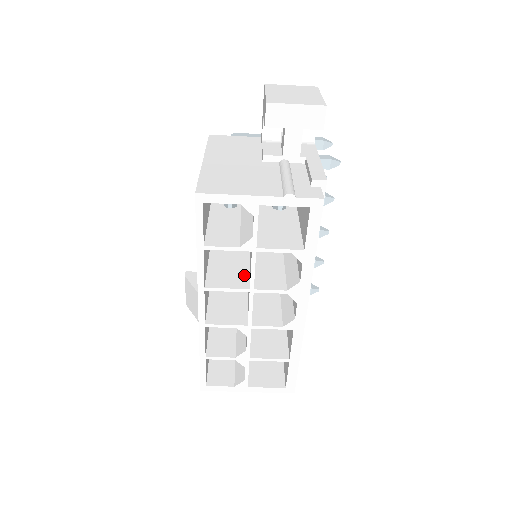
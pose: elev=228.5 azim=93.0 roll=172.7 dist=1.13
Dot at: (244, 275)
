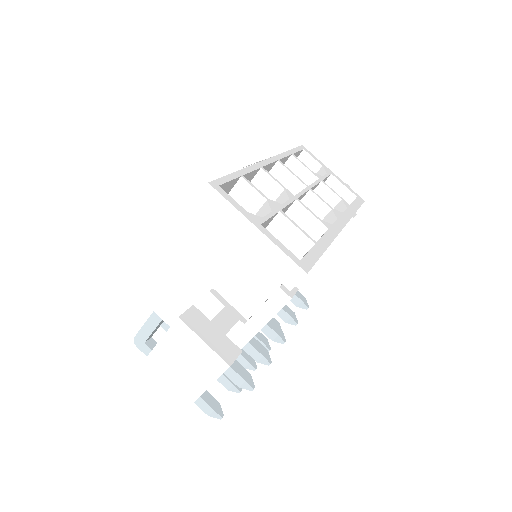
Dot at: occluded
